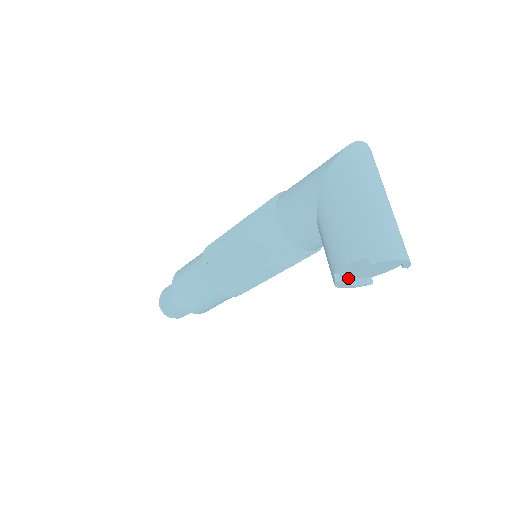
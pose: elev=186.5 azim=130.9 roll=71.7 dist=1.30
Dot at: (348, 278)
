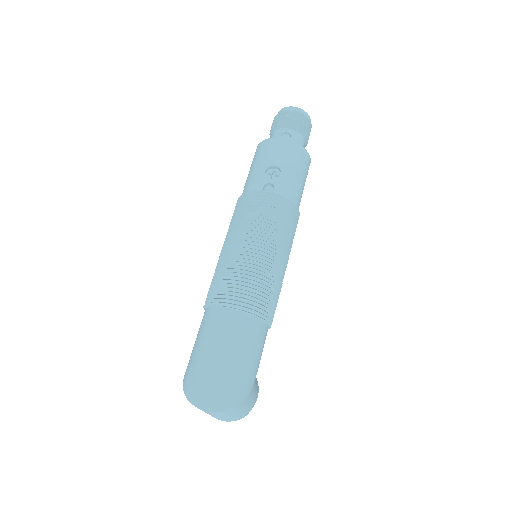
Dot at: occluded
